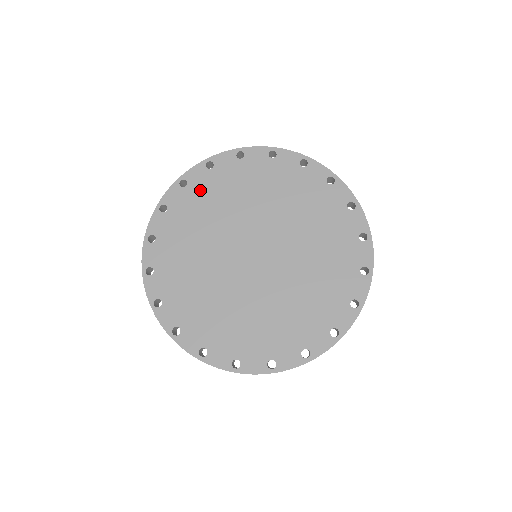
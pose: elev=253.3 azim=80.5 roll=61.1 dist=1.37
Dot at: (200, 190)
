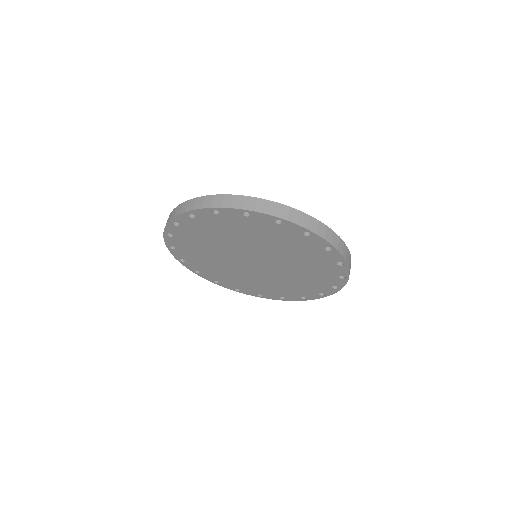
Dot at: (255, 225)
